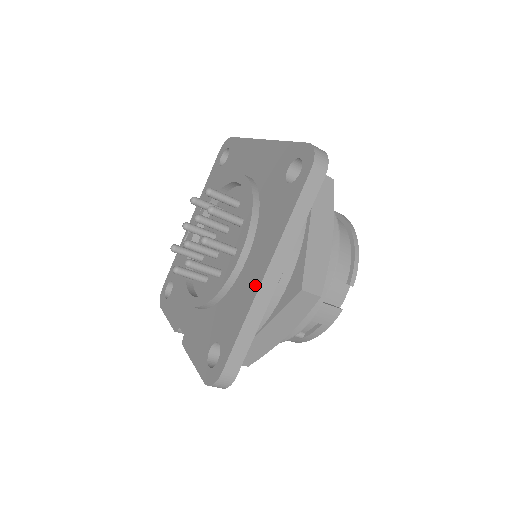
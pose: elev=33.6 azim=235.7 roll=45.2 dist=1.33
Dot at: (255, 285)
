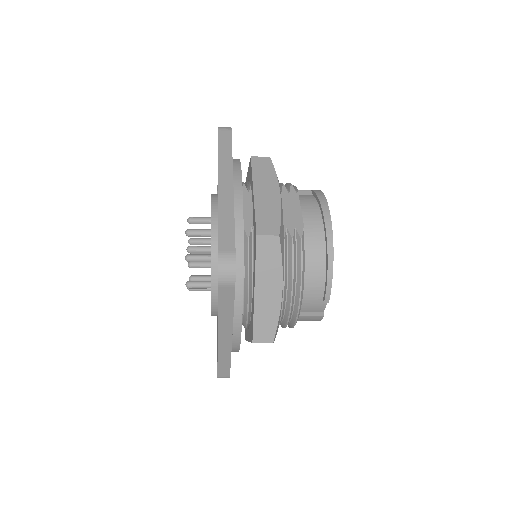
Dot at: occluded
